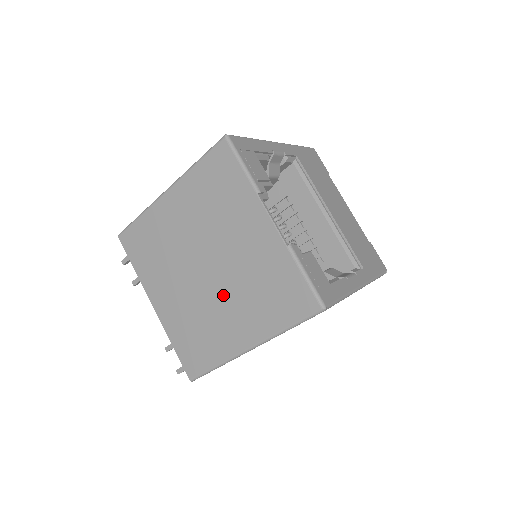
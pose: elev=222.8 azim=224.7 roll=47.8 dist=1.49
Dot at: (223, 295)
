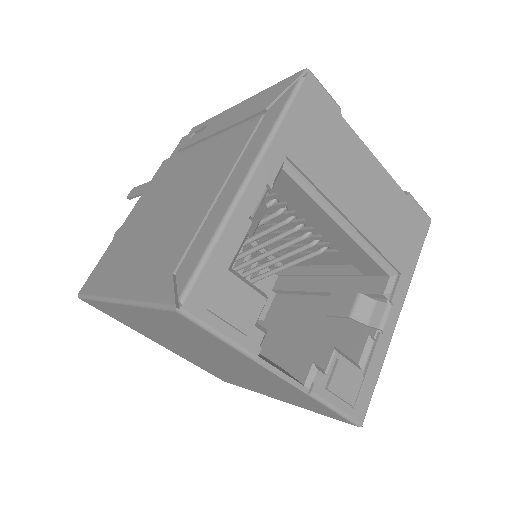
Dot at: (238, 375)
